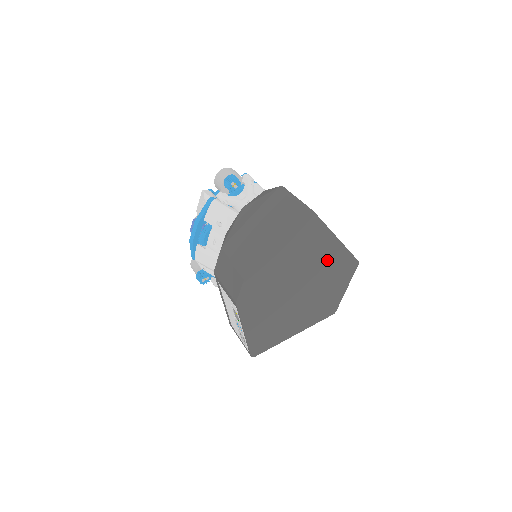
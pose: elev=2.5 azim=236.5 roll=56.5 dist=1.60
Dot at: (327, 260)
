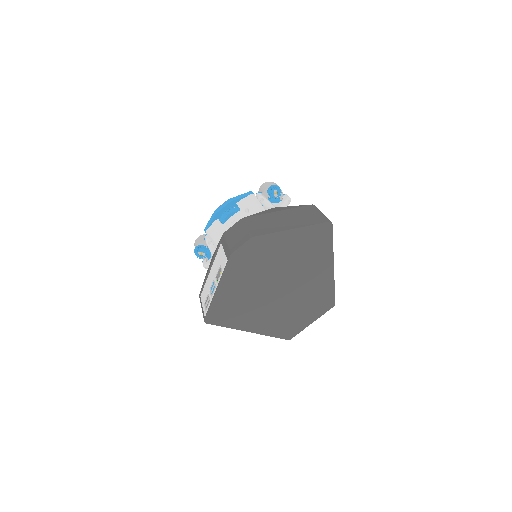
Dot at: (315, 279)
